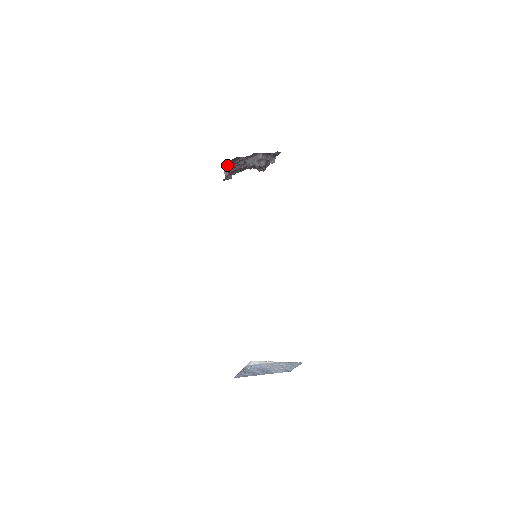
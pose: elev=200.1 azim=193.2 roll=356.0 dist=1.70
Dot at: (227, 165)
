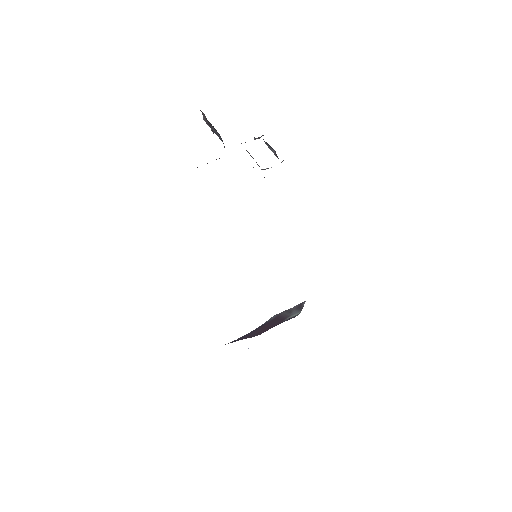
Dot at: occluded
